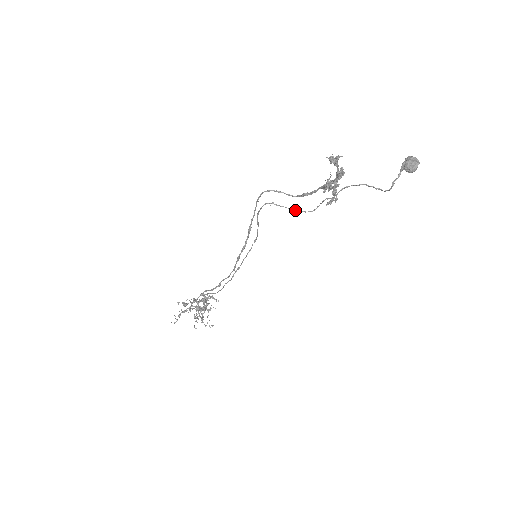
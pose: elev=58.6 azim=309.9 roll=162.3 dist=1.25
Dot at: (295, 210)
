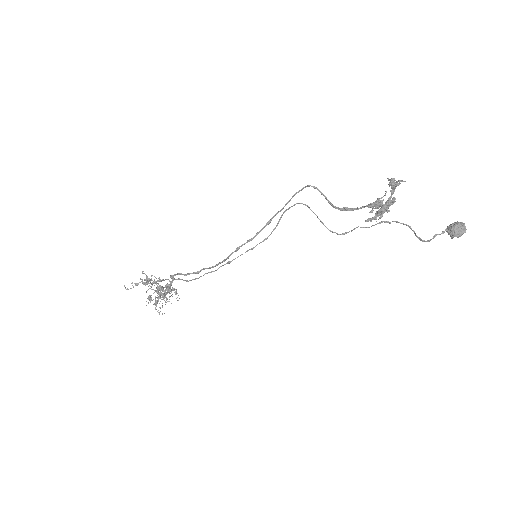
Dot at: occluded
